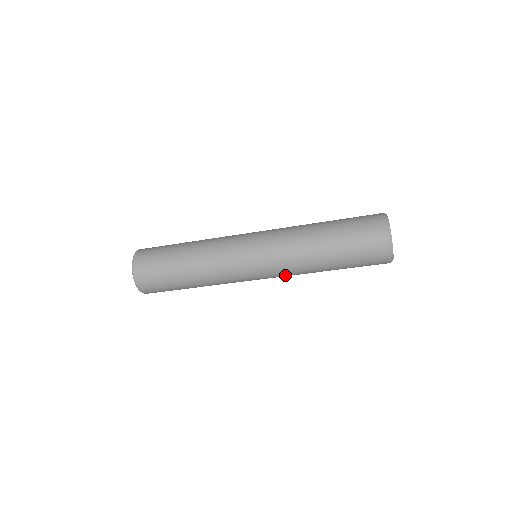
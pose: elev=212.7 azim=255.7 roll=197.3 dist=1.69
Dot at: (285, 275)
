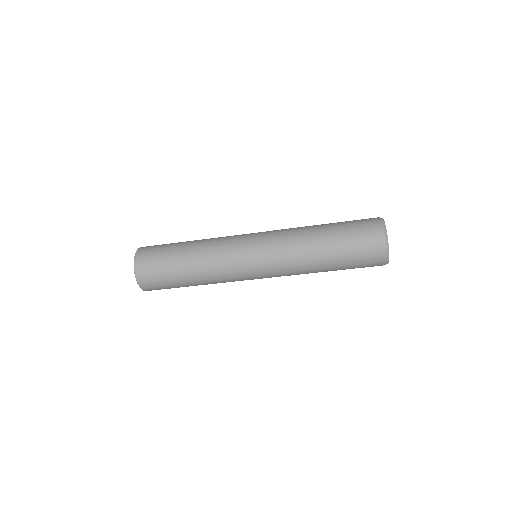
Dot at: (282, 267)
